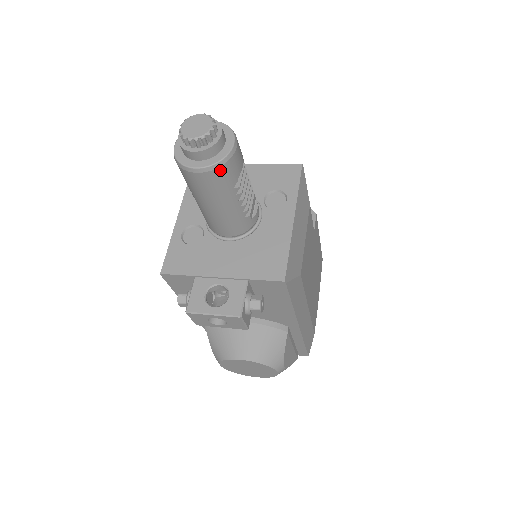
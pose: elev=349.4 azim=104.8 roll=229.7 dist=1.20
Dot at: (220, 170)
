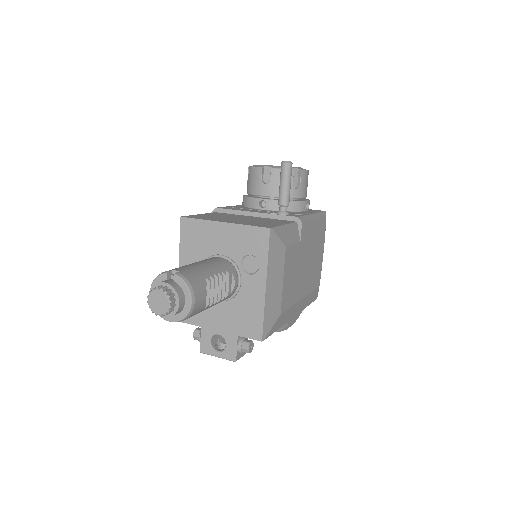
Dot at: (187, 318)
